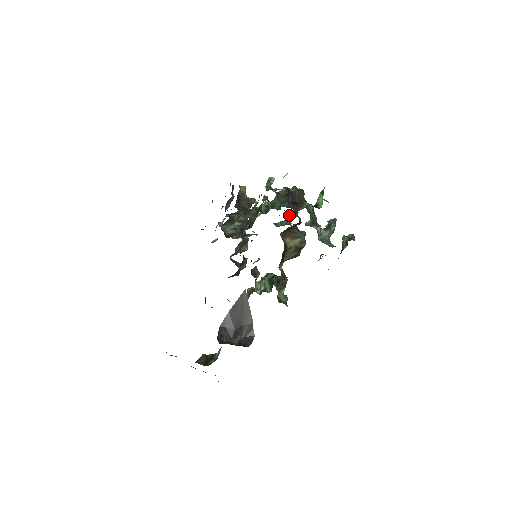
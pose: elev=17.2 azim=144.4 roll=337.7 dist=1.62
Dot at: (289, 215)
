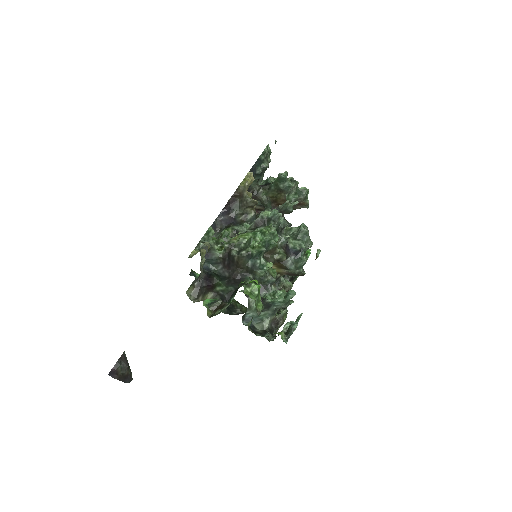
Dot at: (282, 240)
